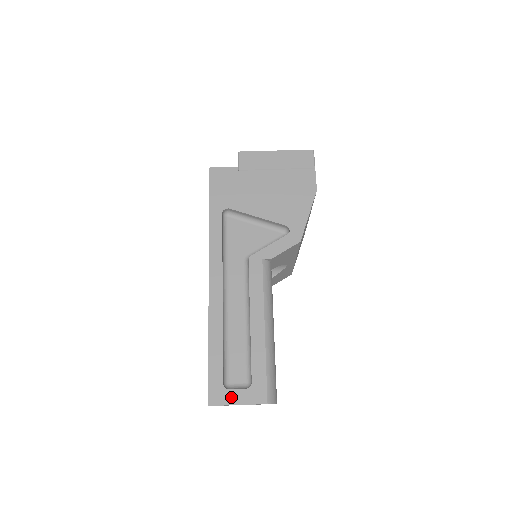
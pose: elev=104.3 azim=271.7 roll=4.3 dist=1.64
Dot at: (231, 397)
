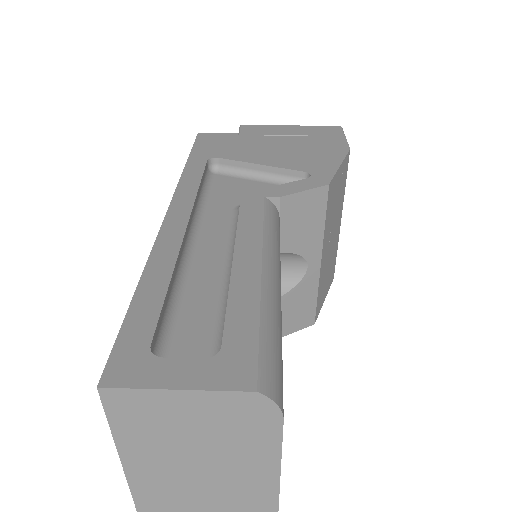
Dot at: (163, 372)
